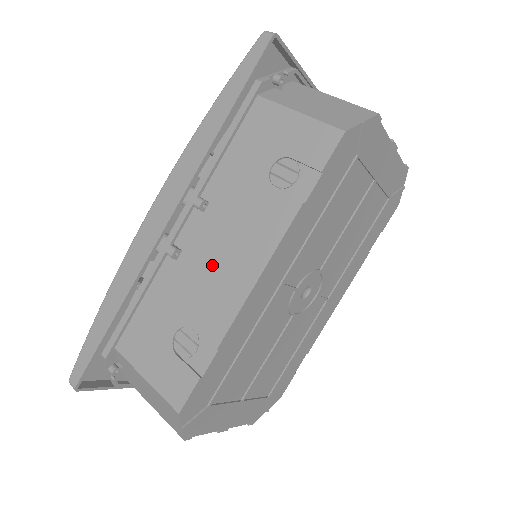
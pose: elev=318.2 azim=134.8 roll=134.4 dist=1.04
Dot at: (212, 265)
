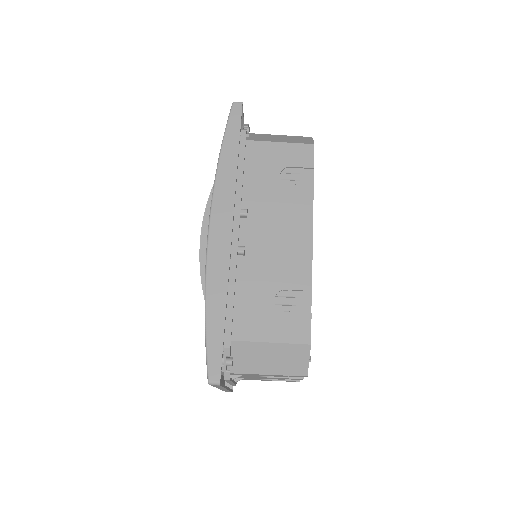
Dot at: (275, 245)
